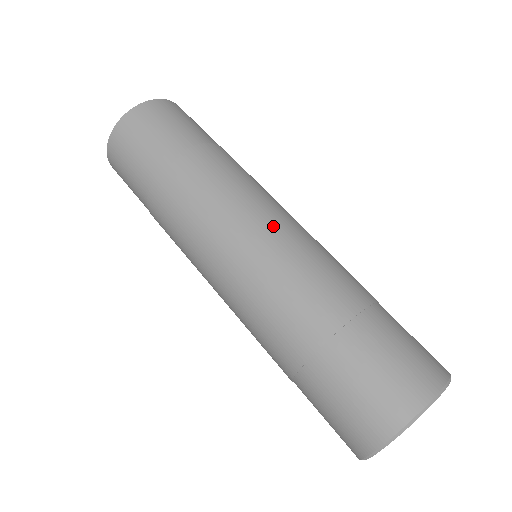
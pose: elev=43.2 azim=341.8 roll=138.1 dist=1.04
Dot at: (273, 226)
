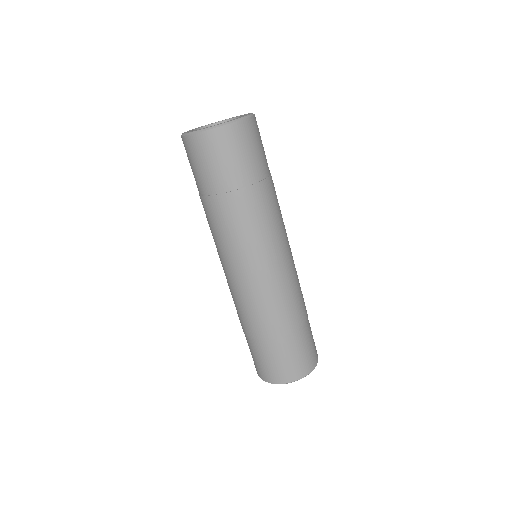
Dot at: (291, 255)
